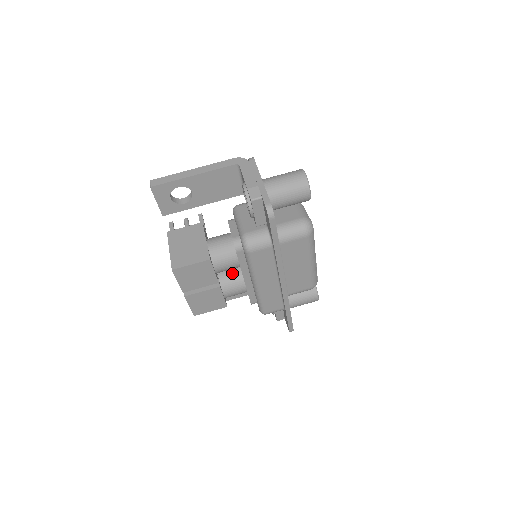
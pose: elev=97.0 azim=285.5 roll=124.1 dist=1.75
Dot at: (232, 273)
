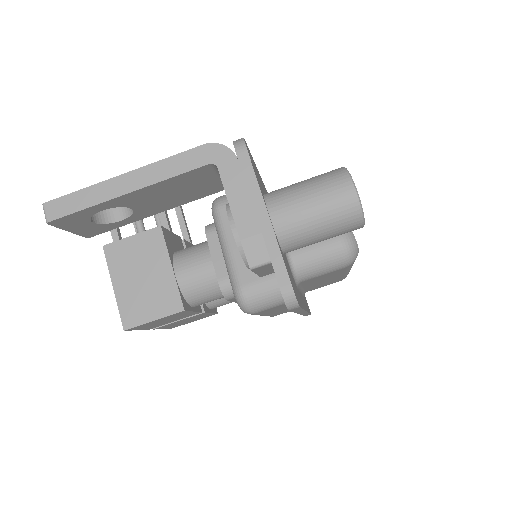
Dot at: occluded
